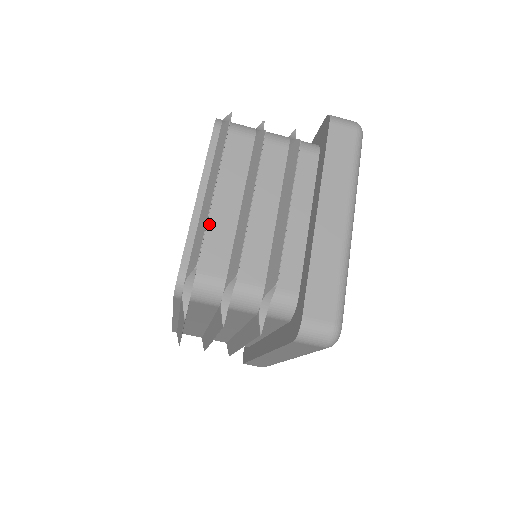
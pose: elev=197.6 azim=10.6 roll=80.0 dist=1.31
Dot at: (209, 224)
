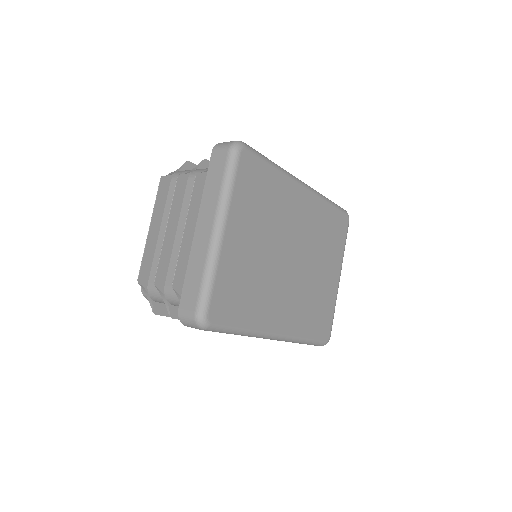
Dot at: (156, 251)
